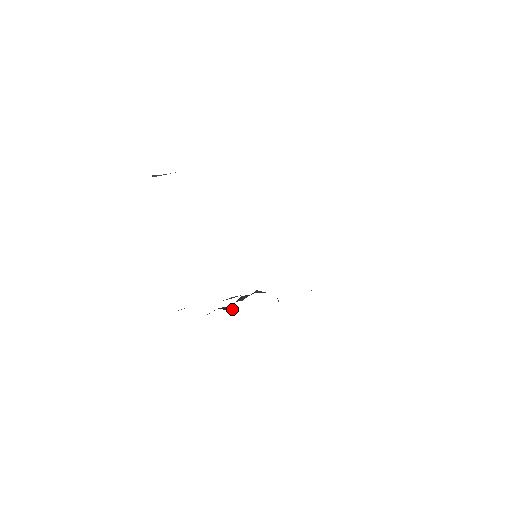
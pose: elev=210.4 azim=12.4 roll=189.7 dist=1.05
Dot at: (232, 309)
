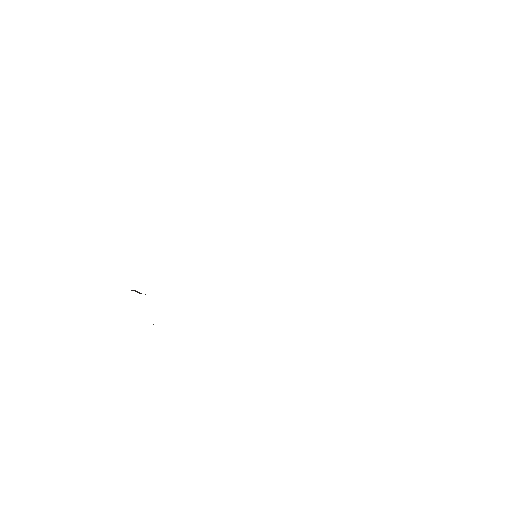
Dot at: occluded
